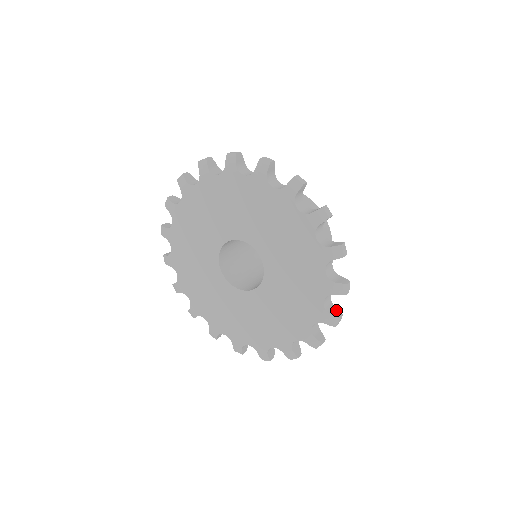
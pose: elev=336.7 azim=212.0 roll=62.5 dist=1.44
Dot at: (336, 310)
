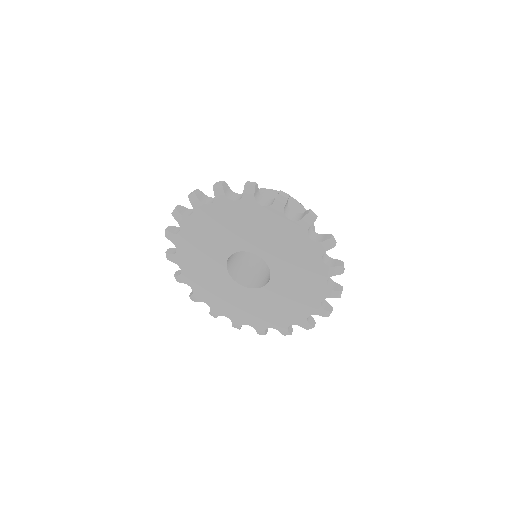
Dot at: (325, 236)
